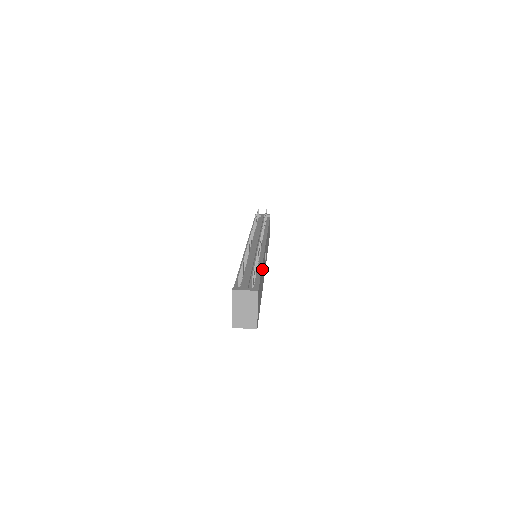
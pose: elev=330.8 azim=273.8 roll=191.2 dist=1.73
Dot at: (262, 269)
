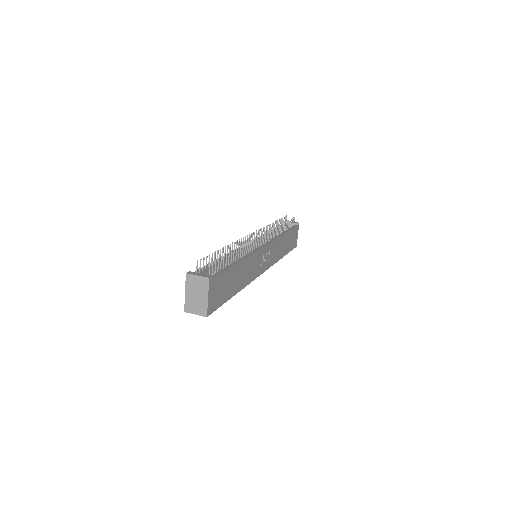
Dot at: (243, 265)
